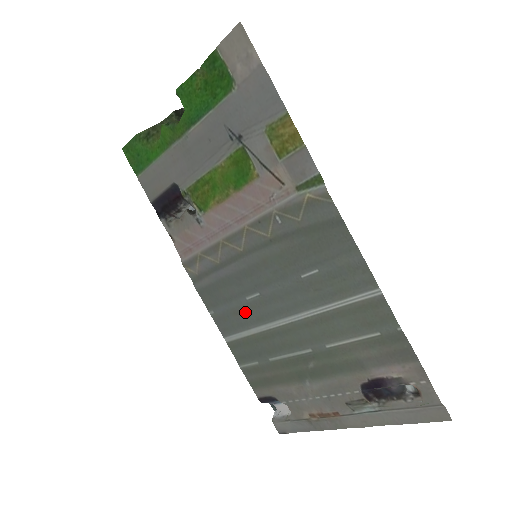
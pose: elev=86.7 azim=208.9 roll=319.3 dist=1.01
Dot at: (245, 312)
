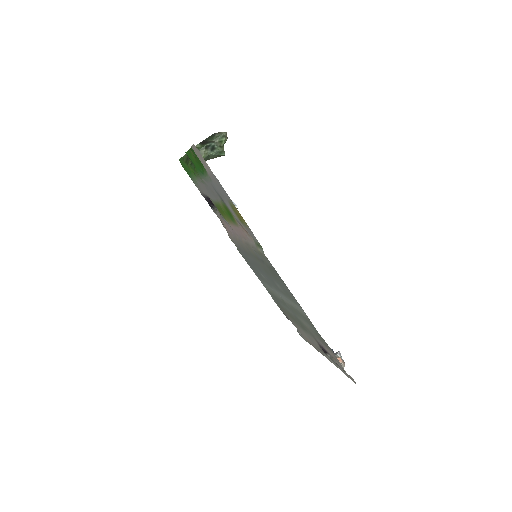
Dot at: (263, 278)
